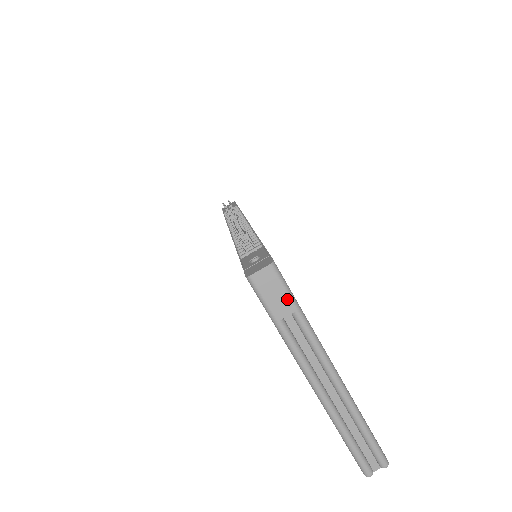
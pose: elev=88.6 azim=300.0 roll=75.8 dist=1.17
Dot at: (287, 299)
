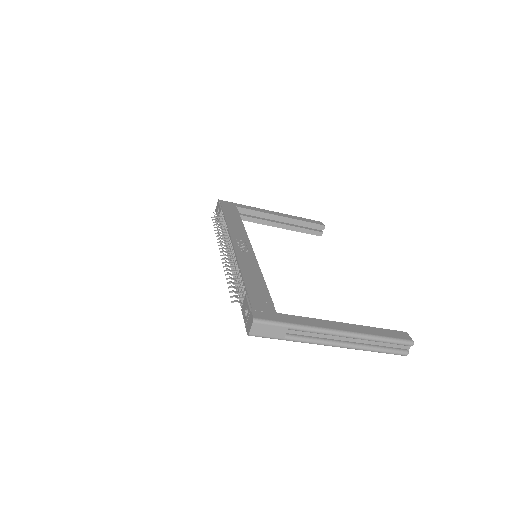
Dot at: (278, 327)
